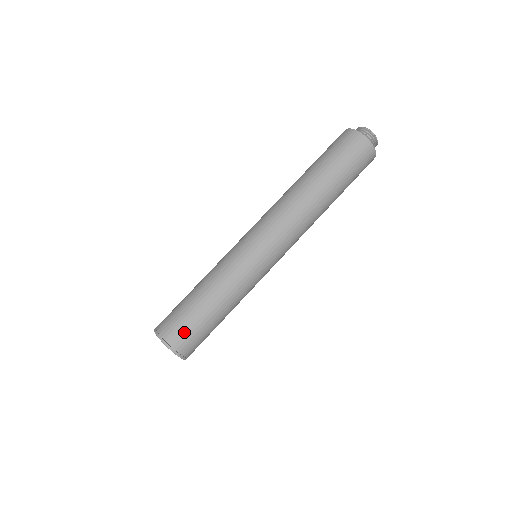
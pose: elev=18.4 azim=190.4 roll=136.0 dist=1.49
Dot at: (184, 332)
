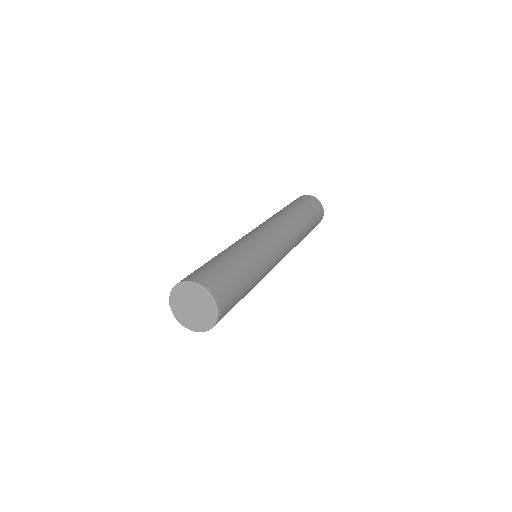
Dot at: (225, 285)
